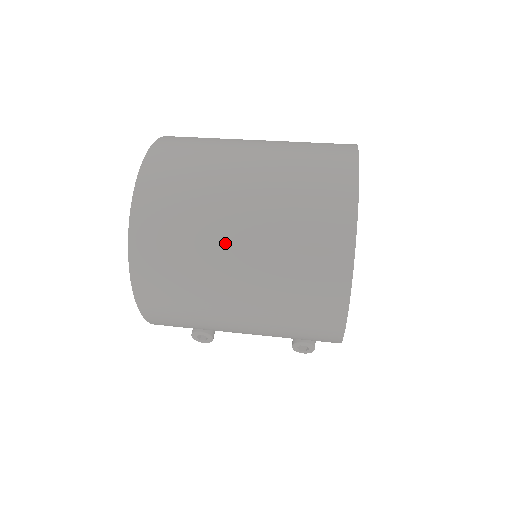
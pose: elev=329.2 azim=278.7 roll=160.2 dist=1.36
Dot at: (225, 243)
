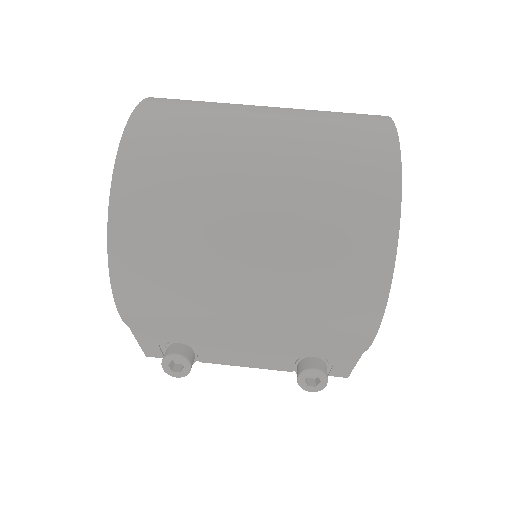
Dot at: (241, 166)
